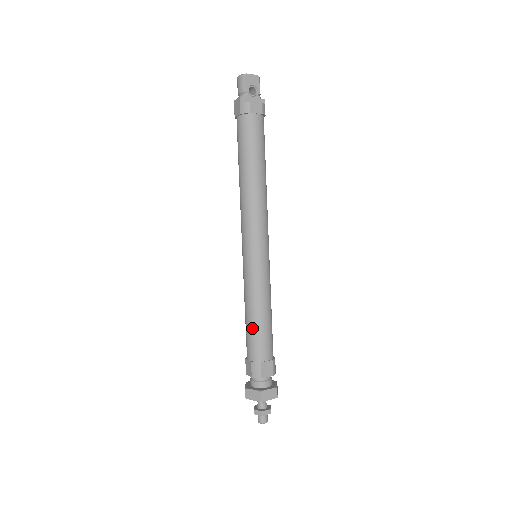
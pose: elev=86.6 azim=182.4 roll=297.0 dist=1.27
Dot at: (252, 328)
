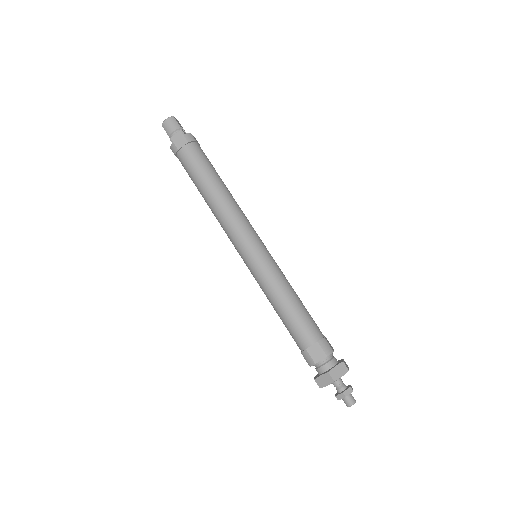
Dot at: (299, 311)
